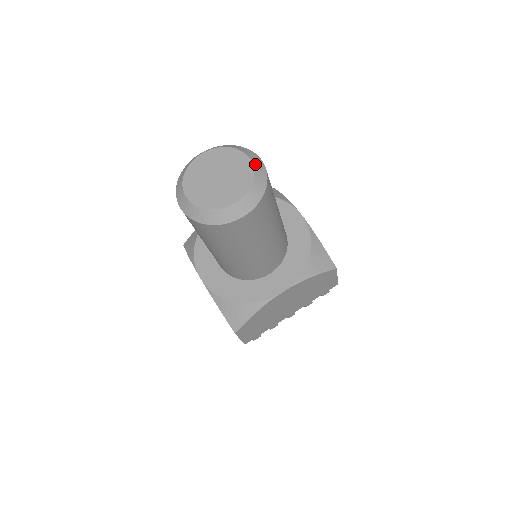
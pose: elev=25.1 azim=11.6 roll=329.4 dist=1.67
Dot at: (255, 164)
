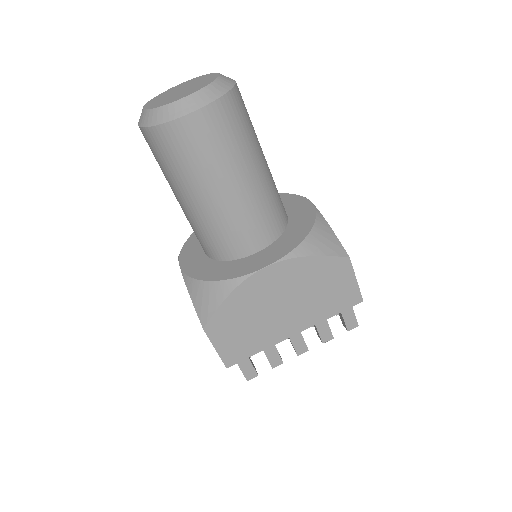
Dot at: (223, 76)
